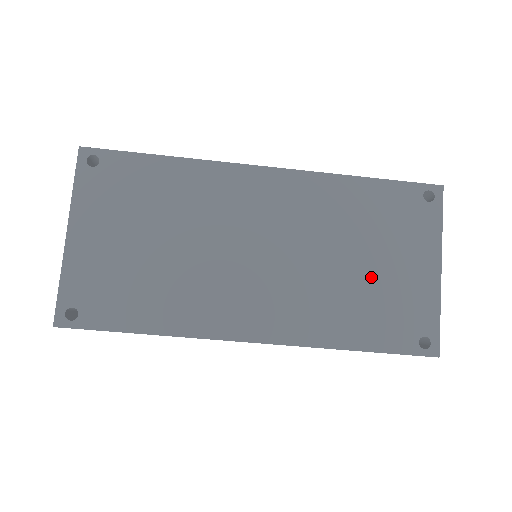
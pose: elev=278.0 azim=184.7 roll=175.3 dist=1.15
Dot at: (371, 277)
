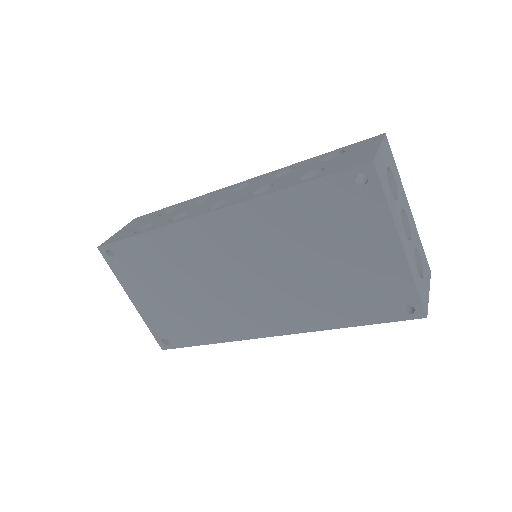
Dot at: (337, 271)
